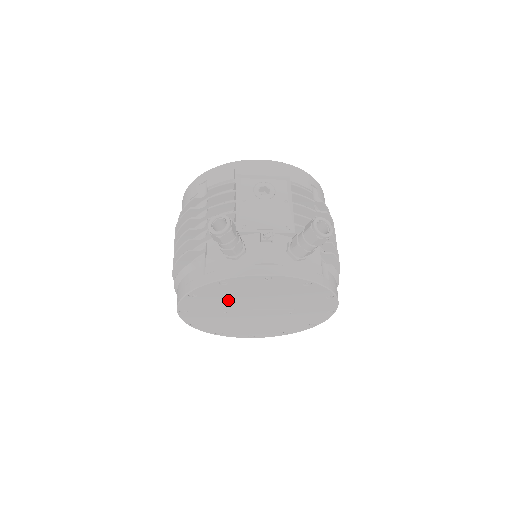
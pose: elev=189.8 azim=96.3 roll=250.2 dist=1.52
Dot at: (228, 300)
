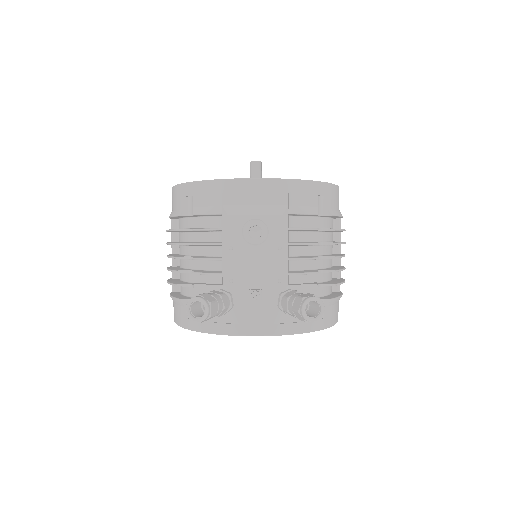
Dot at: occluded
